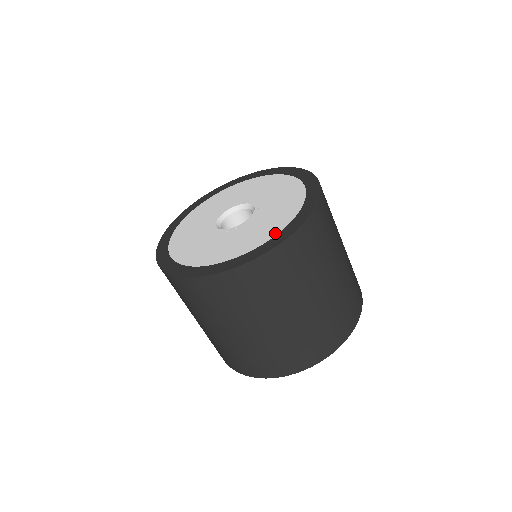
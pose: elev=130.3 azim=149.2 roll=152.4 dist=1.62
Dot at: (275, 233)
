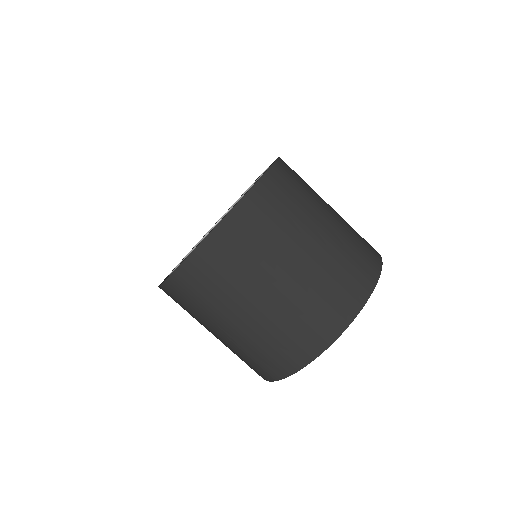
Dot at: occluded
